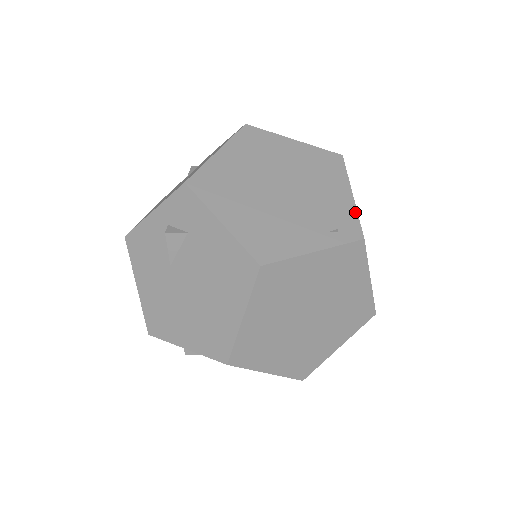
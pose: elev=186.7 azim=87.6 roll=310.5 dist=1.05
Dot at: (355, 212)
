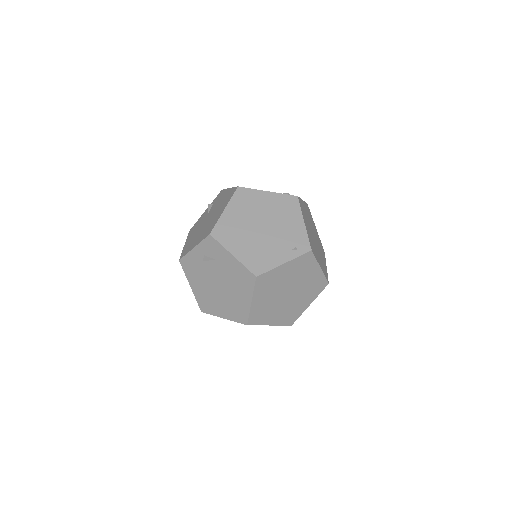
Dot at: (306, 234)
